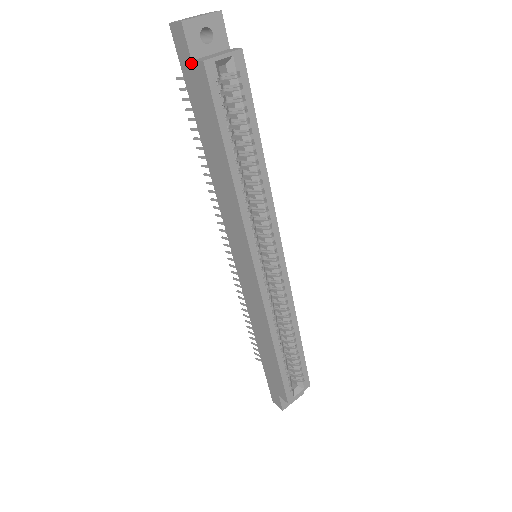
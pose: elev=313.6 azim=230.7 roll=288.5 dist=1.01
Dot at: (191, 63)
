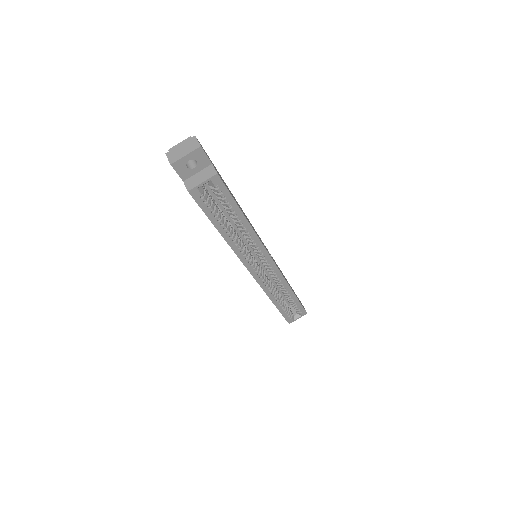
Dot at: occluded
